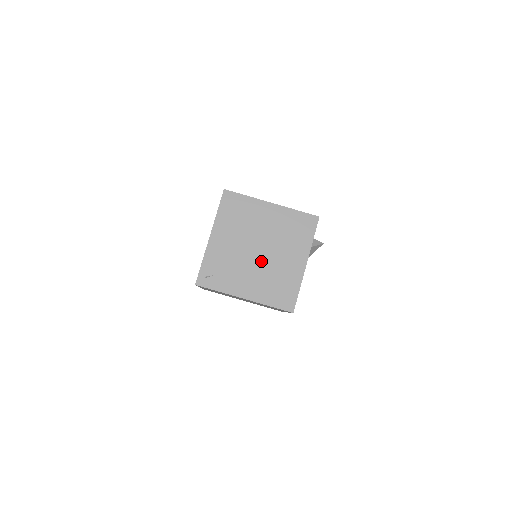
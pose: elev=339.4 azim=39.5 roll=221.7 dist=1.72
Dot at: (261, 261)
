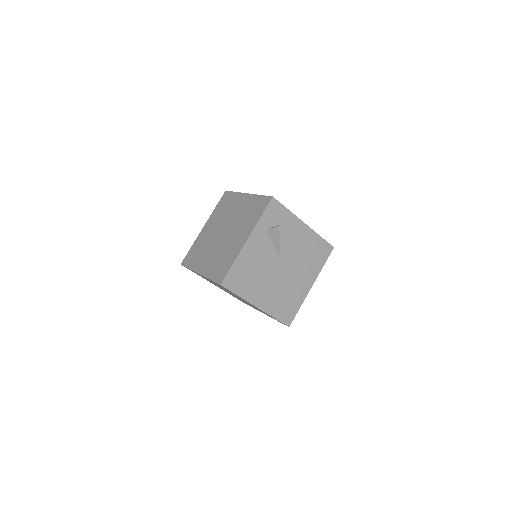
Dot at: (221, 241)
